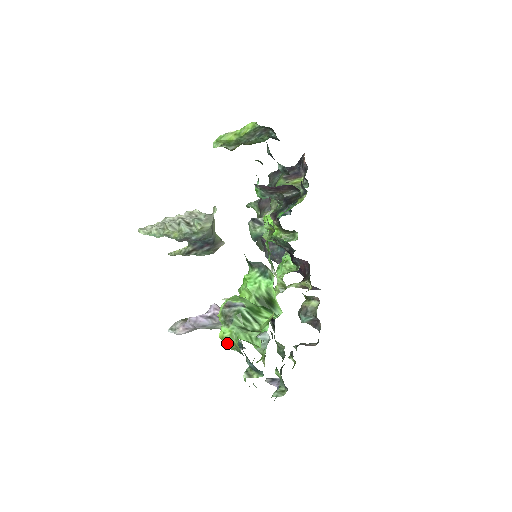
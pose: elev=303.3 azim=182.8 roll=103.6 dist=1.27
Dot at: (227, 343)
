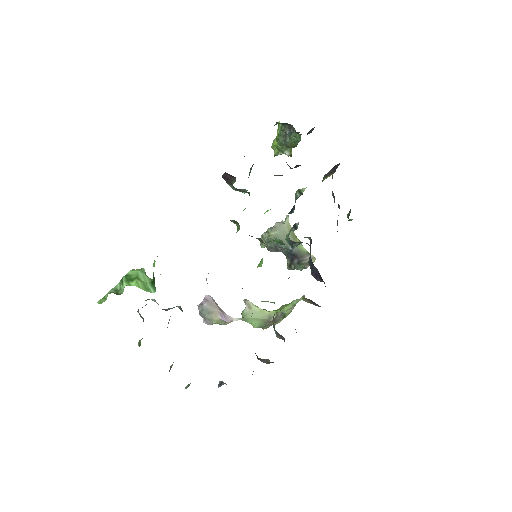
Dot at: occluded
